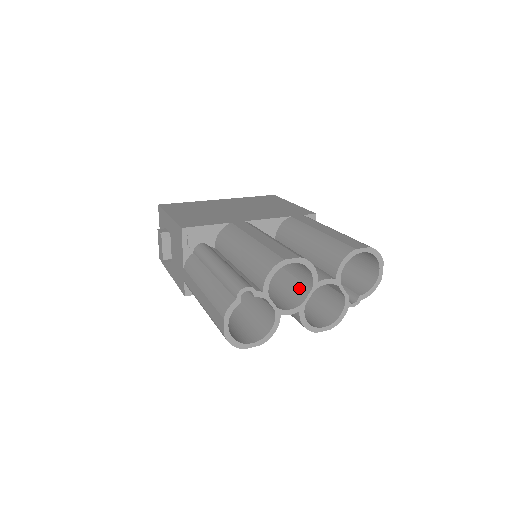
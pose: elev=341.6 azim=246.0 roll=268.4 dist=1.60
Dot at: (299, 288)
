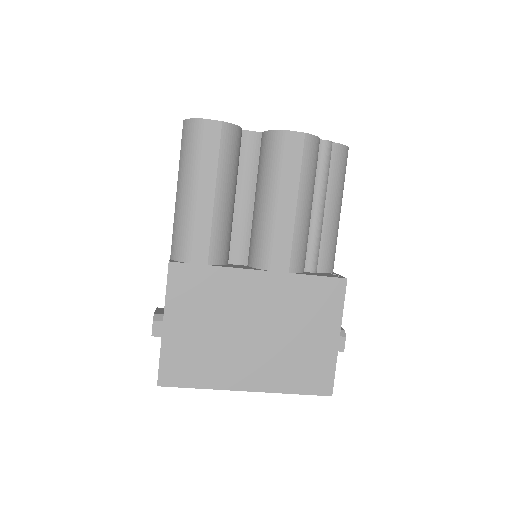
Dot at: occluded
